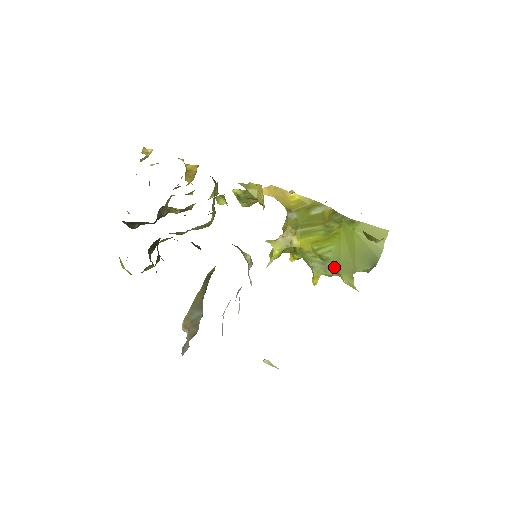
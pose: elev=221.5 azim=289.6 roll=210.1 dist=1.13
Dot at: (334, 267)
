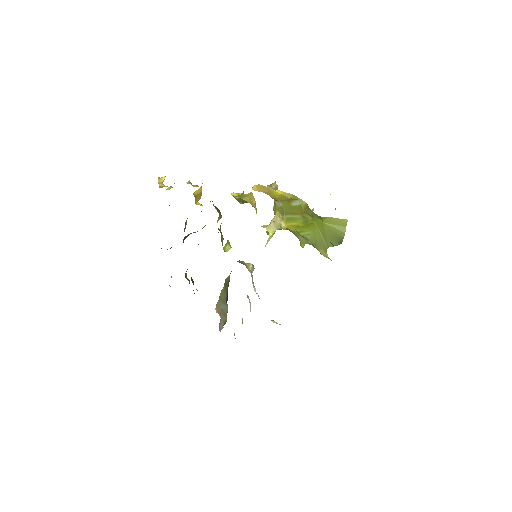
Dot at: (313, 245)
